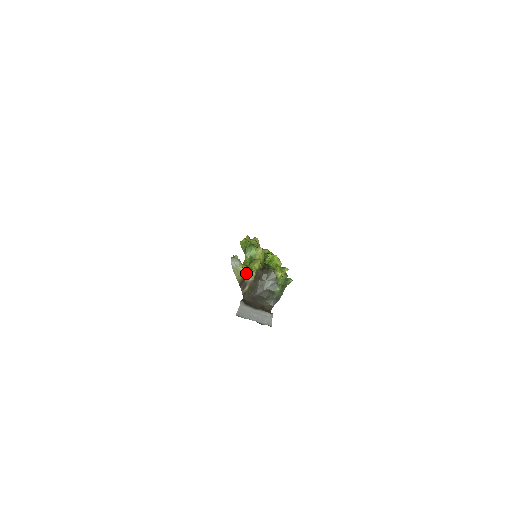
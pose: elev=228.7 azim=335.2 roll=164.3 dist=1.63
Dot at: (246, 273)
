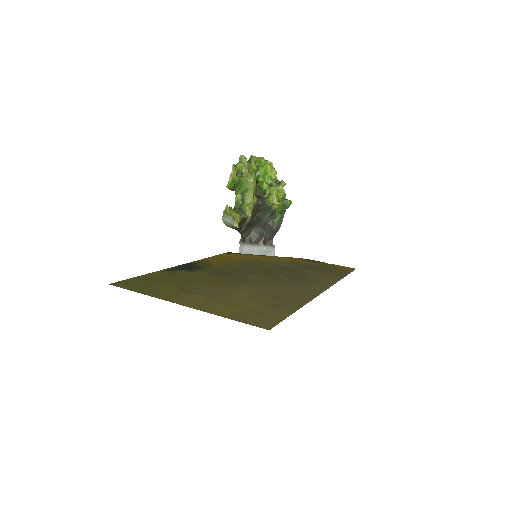
Dot at: (241, 220)
